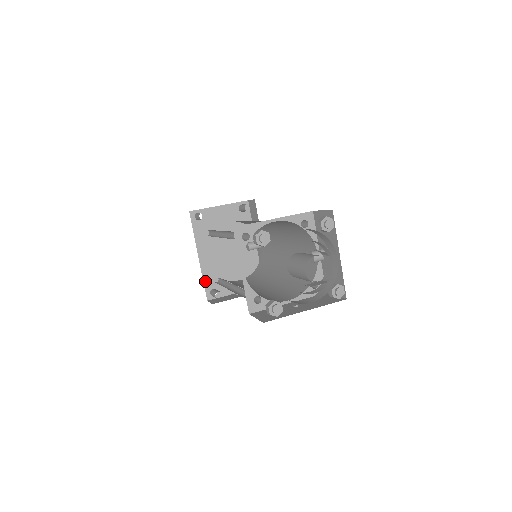
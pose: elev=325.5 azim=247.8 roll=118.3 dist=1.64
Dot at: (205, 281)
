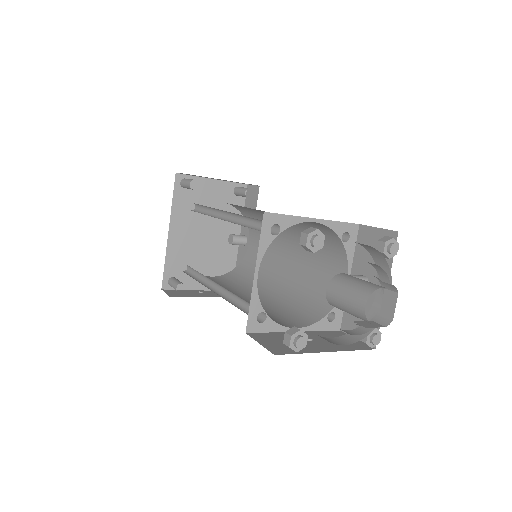
Dot at: (167, 265)
